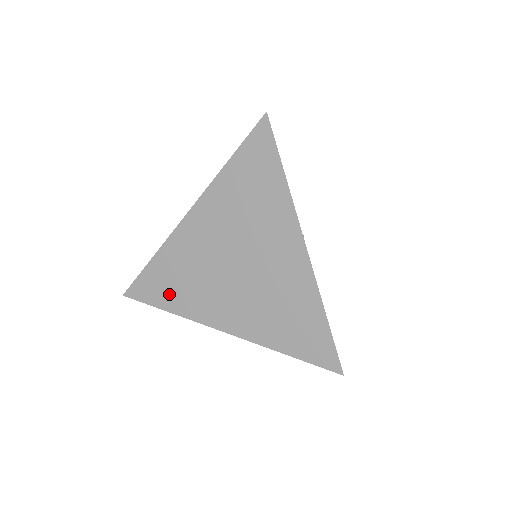
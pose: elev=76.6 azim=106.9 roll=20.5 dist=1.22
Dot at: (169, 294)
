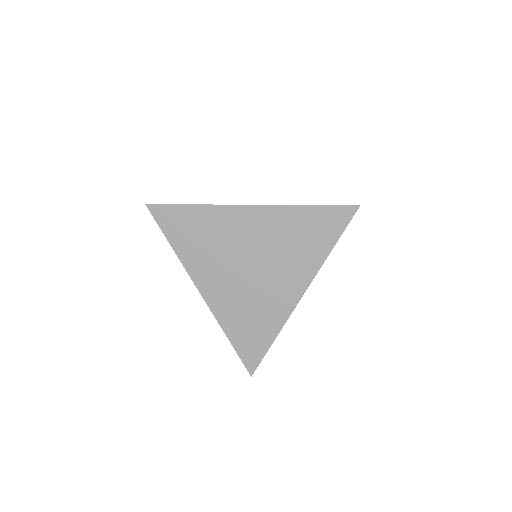
Dot at: (184, 237)
